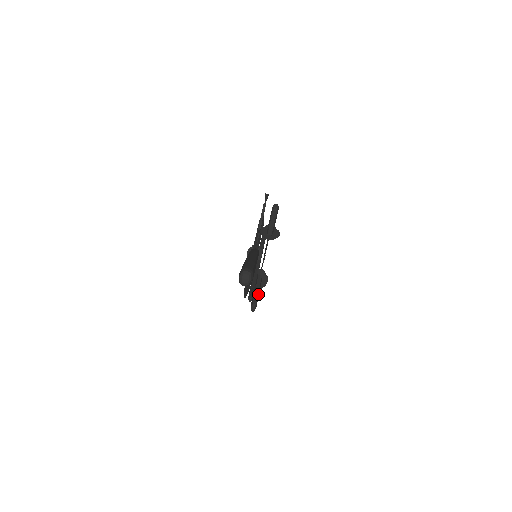
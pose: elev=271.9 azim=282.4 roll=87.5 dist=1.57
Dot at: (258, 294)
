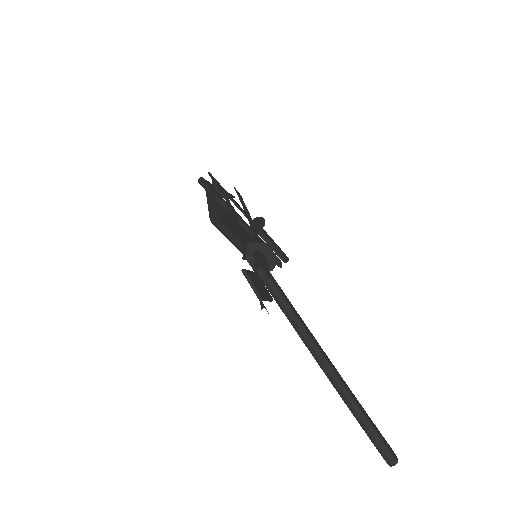
Dot at: (276, 247)
